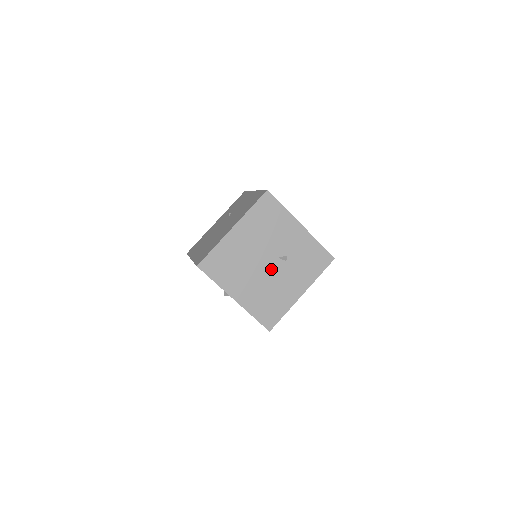
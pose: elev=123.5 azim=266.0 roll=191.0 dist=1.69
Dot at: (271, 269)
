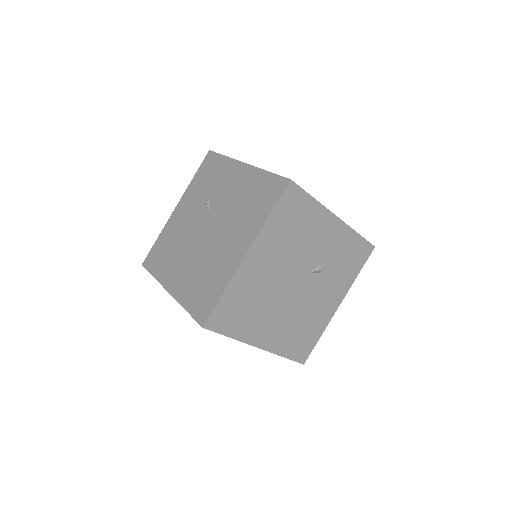
Dot at: (301, 290)
